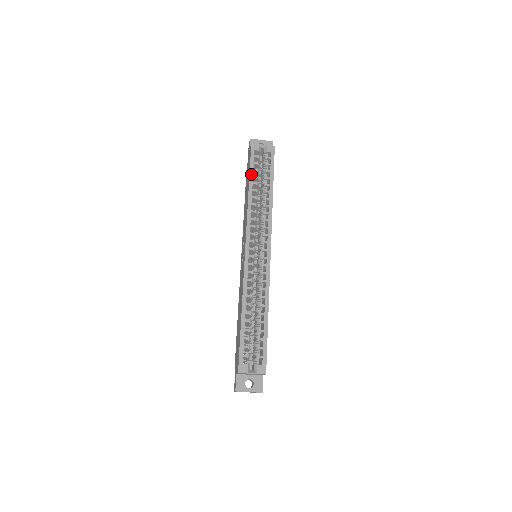
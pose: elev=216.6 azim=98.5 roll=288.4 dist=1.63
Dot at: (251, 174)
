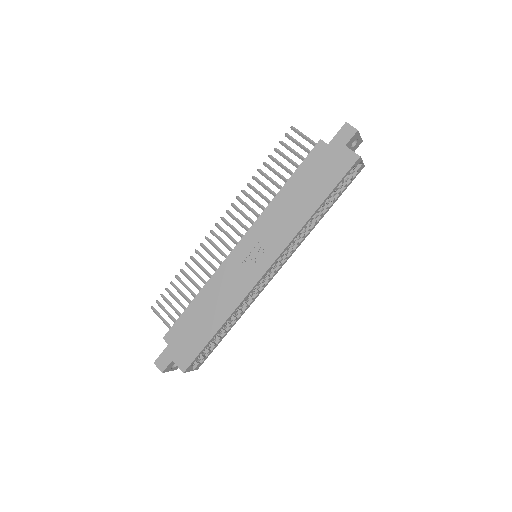
Dot at: occluded
